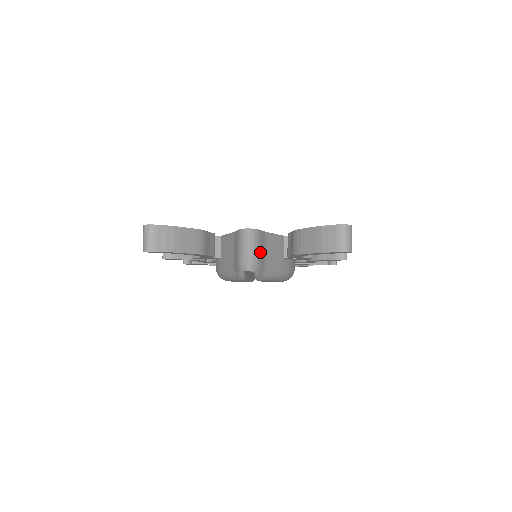
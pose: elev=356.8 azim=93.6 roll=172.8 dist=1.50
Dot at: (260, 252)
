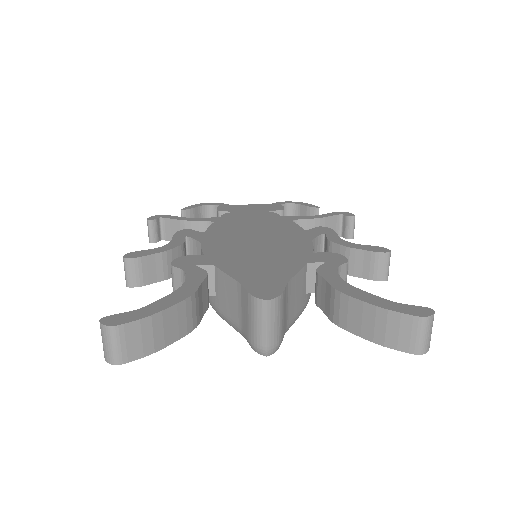
Dot at: (283, 321)
